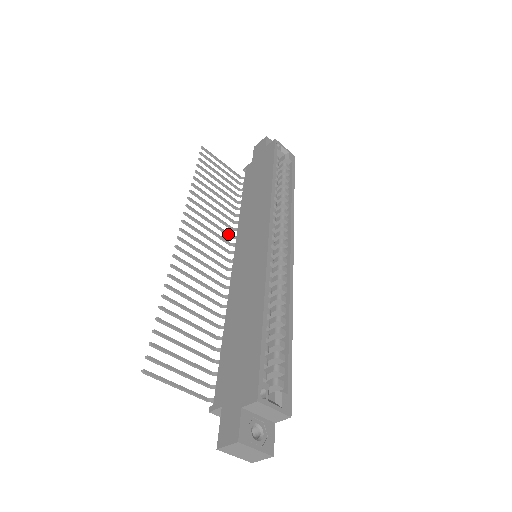
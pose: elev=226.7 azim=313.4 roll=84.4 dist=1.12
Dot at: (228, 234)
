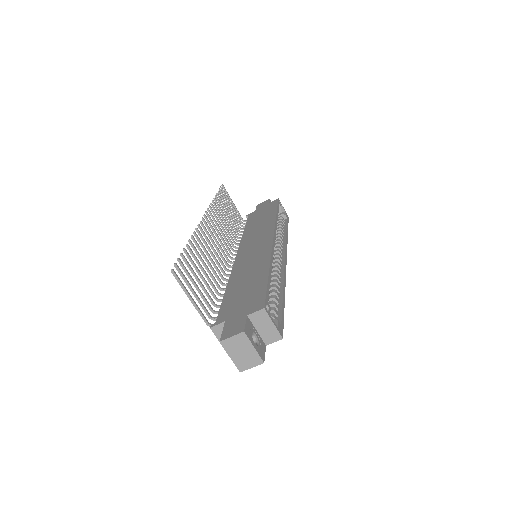
Dot at: (232, 243)
